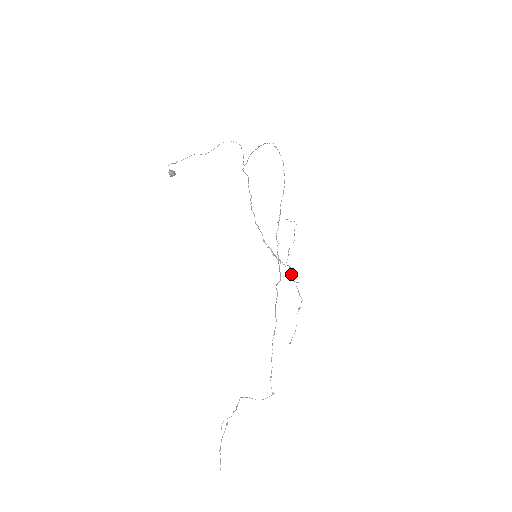
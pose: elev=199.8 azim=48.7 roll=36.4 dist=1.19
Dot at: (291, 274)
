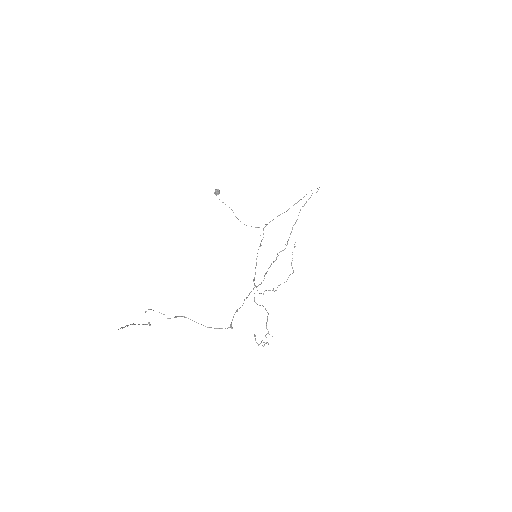
Dot at: (267, 316)
